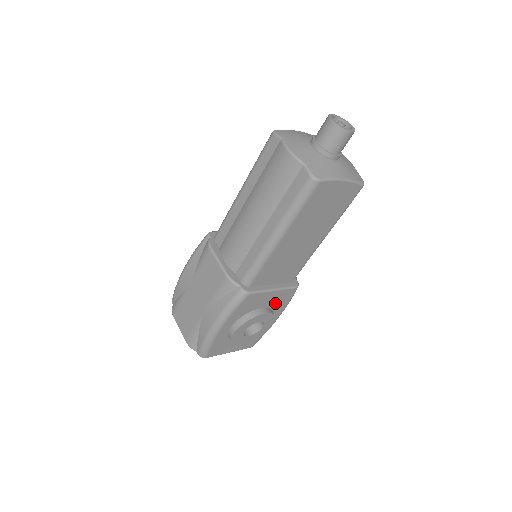
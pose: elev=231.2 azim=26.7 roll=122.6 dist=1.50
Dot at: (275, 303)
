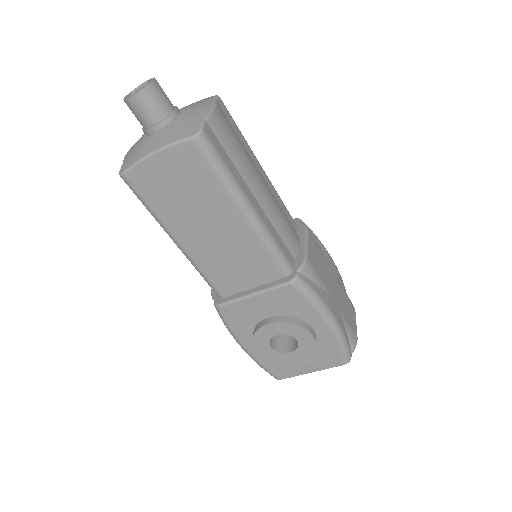
Dot at: (284, 308)
